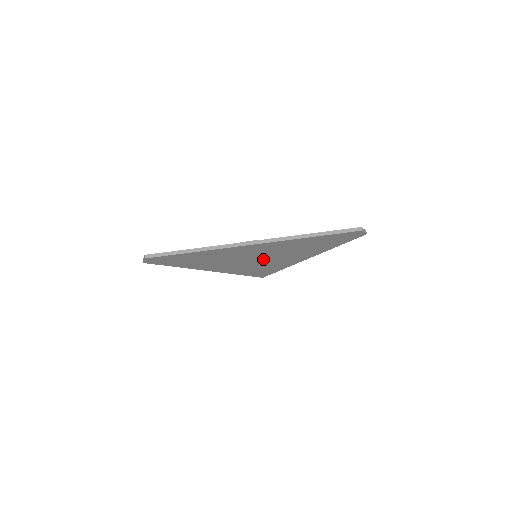
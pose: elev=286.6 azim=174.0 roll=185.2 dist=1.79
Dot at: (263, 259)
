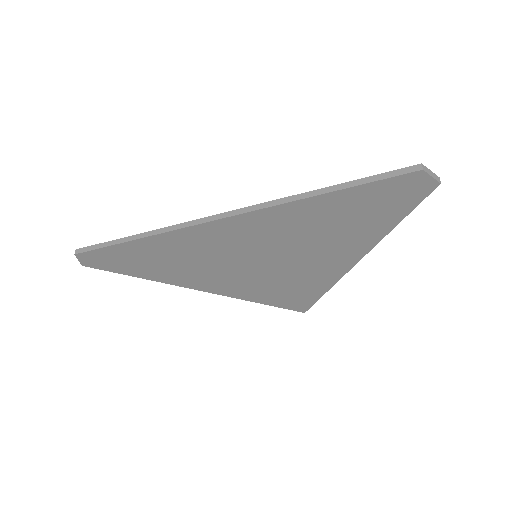
Dot at: (271, 263)
